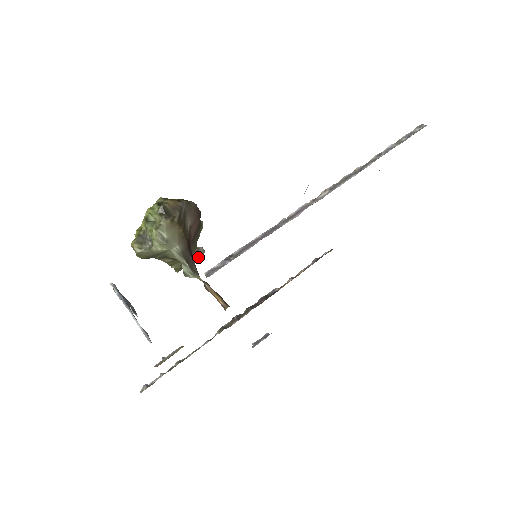
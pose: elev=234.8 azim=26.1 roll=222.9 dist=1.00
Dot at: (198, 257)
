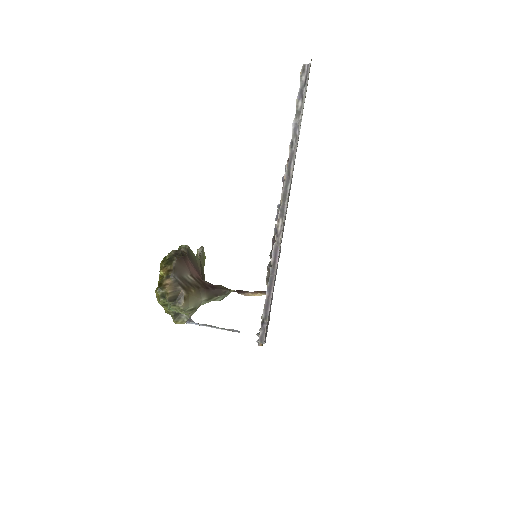
Dot at: (203, 255)
